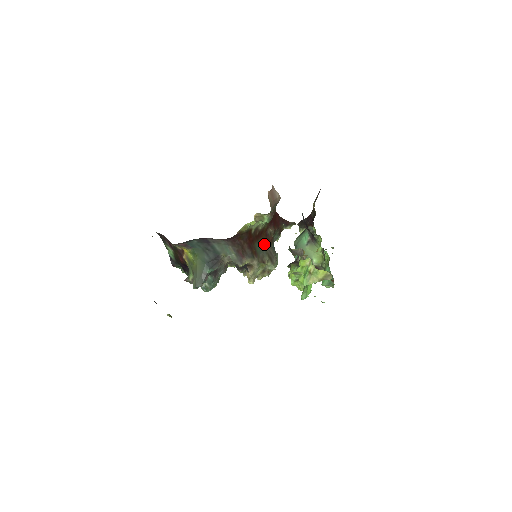
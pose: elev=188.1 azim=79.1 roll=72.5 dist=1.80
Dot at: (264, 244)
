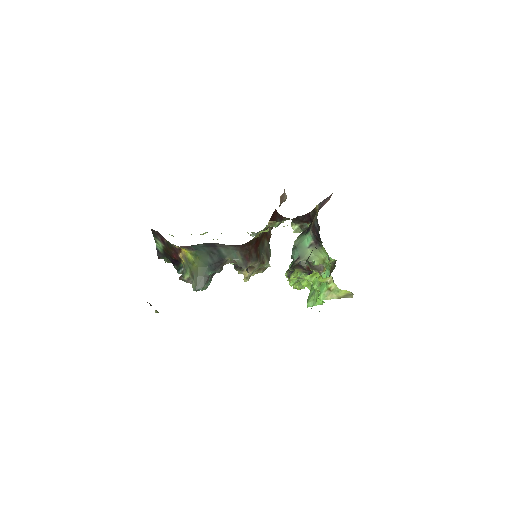
Dot at: (263, 243)
